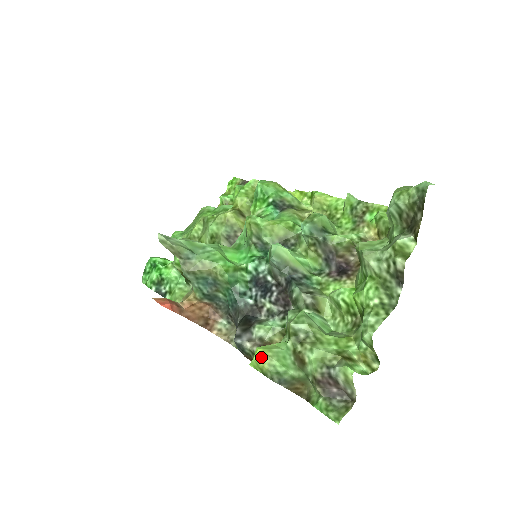
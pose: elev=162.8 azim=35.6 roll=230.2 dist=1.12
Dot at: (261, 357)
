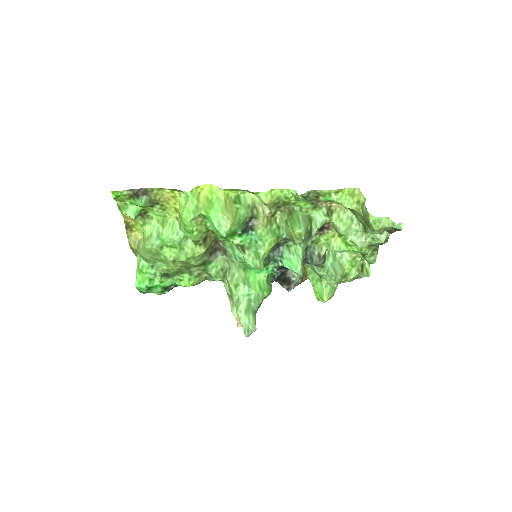
Dot at: occluded
